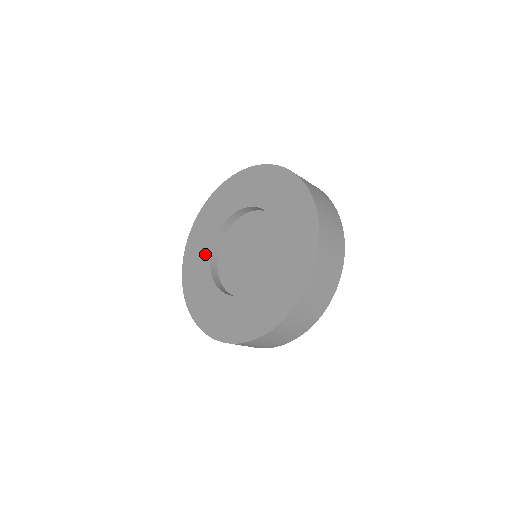
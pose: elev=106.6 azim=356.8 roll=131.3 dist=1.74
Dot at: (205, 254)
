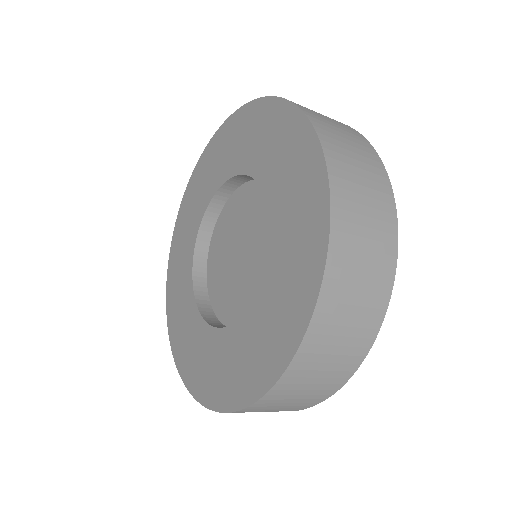
Dot at: (200, 332)
